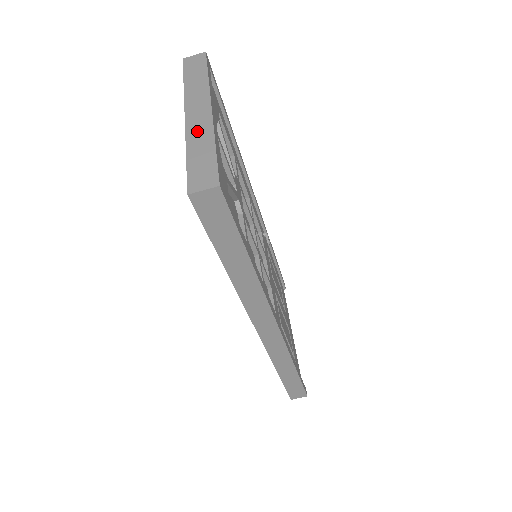
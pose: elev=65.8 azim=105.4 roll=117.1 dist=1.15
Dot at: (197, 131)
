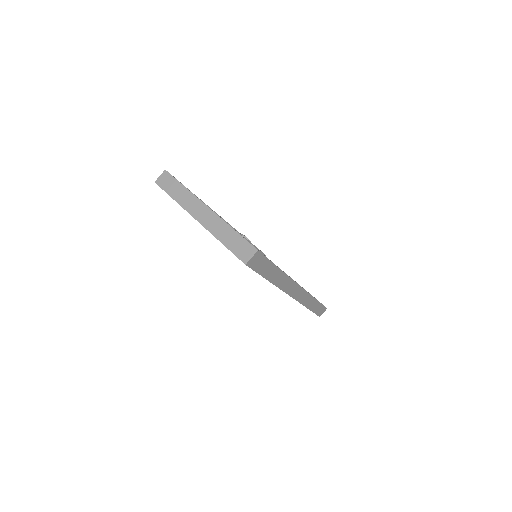
Dot at: (214, 226)
